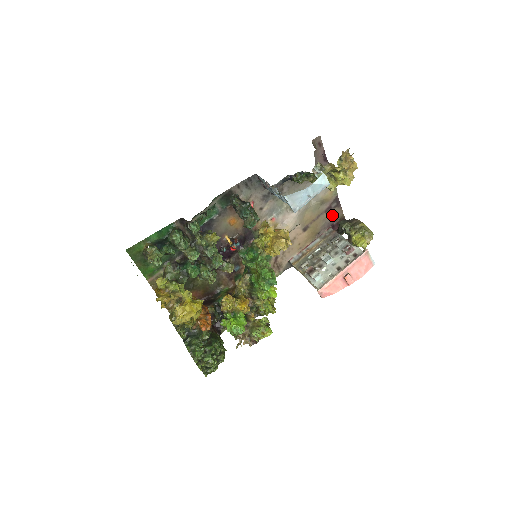
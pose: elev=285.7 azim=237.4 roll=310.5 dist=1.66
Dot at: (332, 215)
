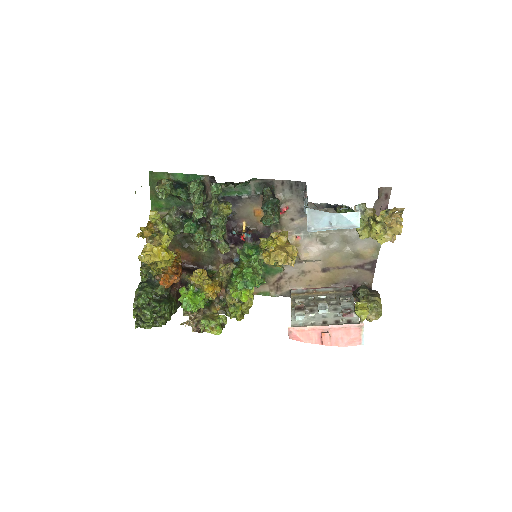
Dot at: (360, 275)
